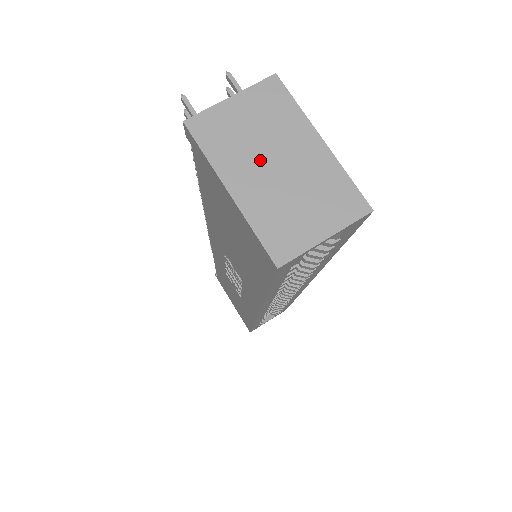
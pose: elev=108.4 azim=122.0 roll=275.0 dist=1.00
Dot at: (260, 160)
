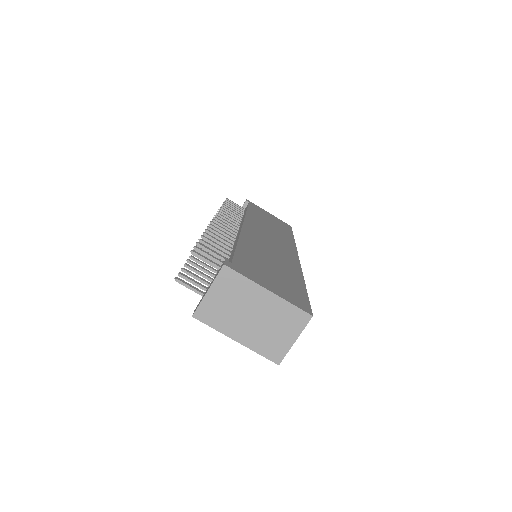
Dot at: (242, 318)
